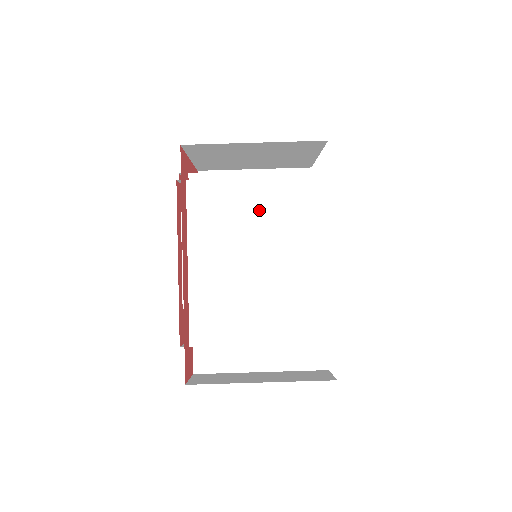
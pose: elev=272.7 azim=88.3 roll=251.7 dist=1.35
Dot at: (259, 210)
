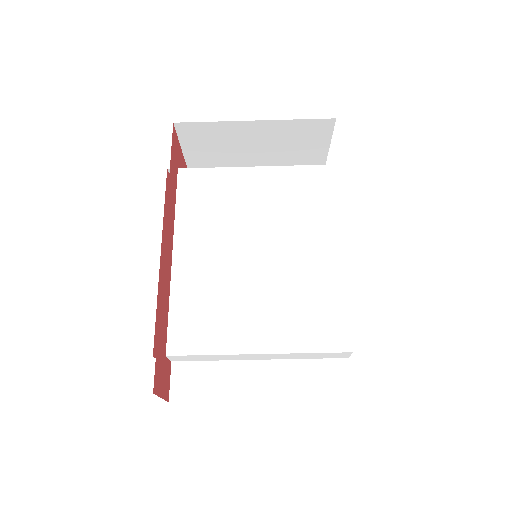
Dot at: (260, 198)
